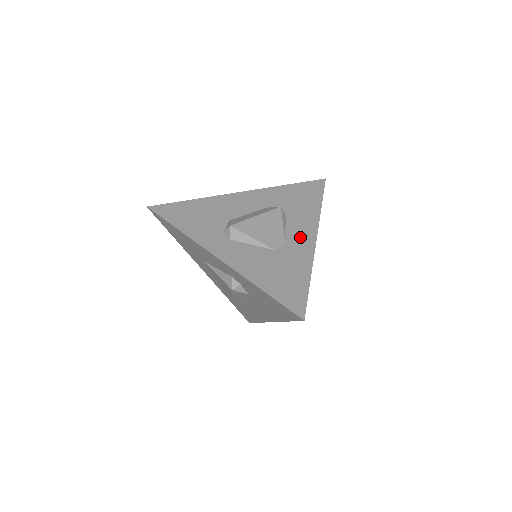
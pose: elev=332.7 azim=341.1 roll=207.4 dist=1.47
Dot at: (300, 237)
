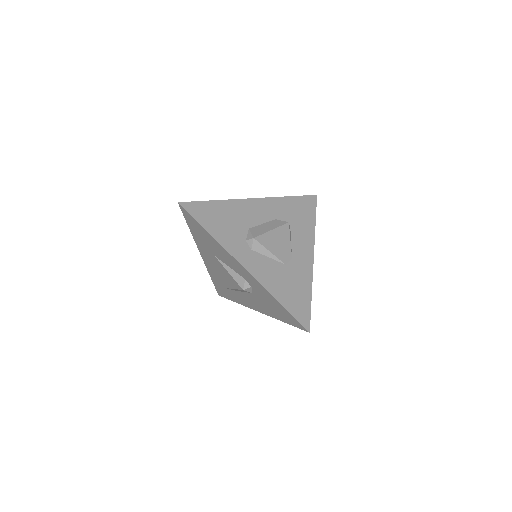
Dot at: (302, 254)
